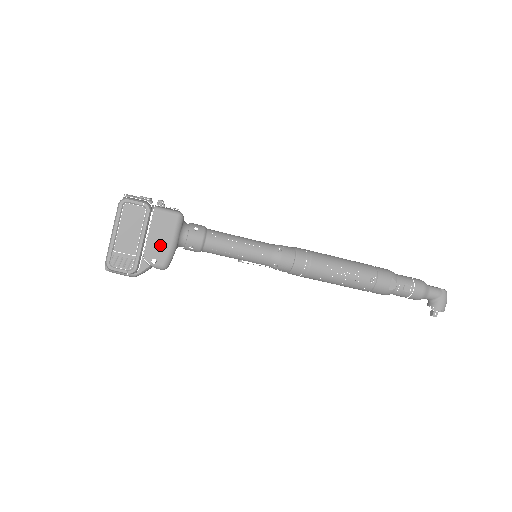
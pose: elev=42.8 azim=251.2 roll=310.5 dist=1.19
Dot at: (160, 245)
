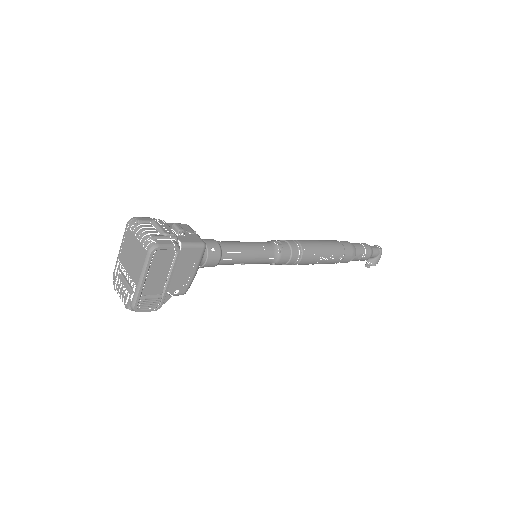
Dot at: (184, 277)
